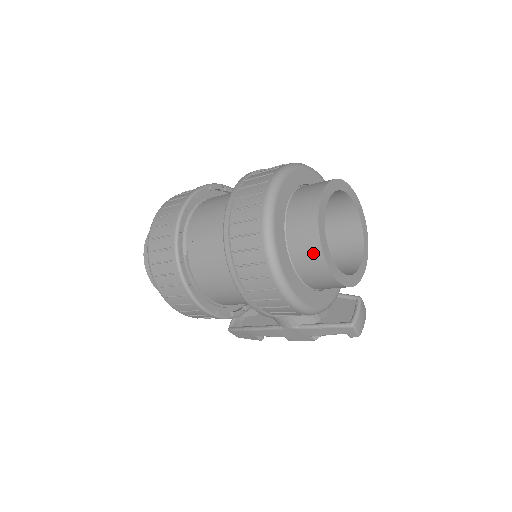
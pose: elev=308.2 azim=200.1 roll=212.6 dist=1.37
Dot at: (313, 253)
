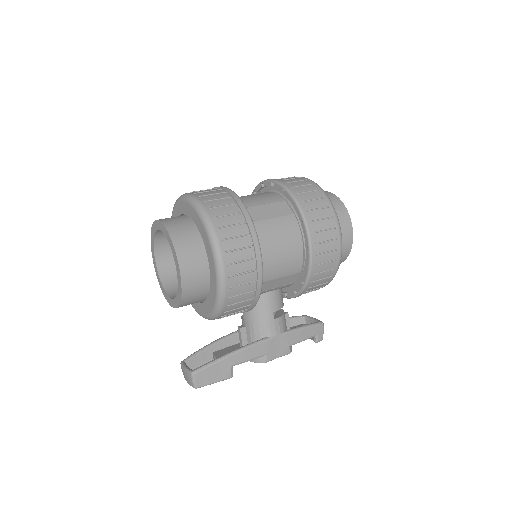
Dot at: (343, 214)
